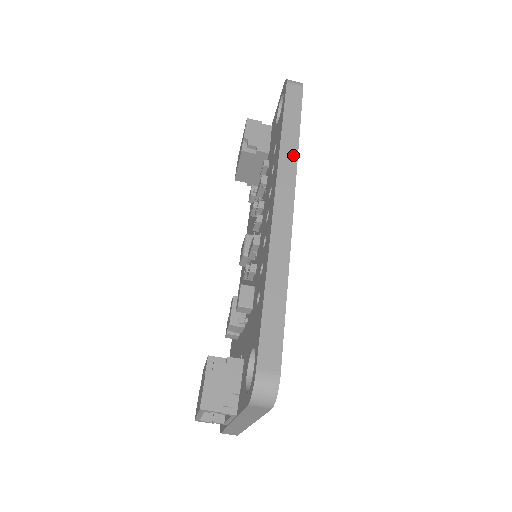
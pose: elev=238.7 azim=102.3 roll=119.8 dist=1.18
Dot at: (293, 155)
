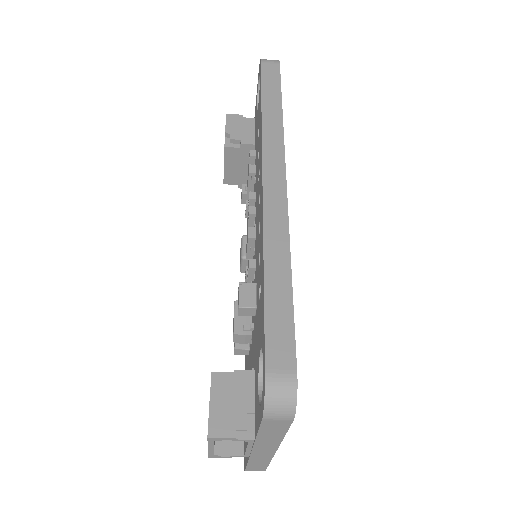
Dot at: (278, 129)
